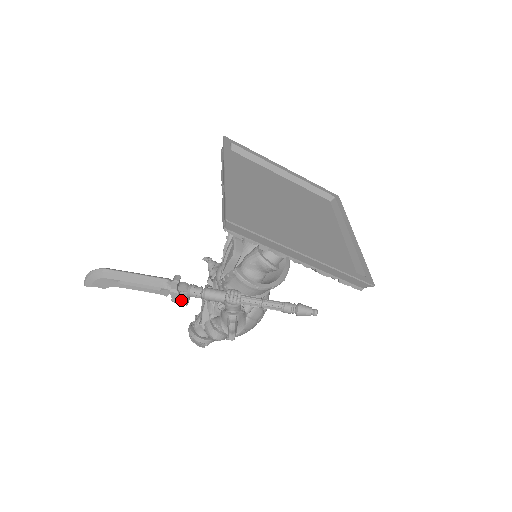
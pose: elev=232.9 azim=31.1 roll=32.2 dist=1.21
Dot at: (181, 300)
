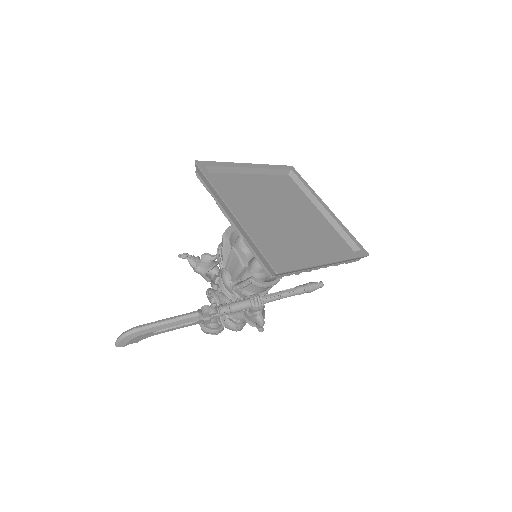
Dot at: (212, 322)
